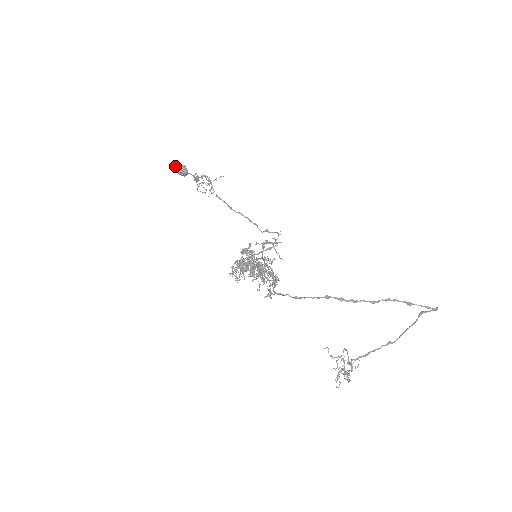
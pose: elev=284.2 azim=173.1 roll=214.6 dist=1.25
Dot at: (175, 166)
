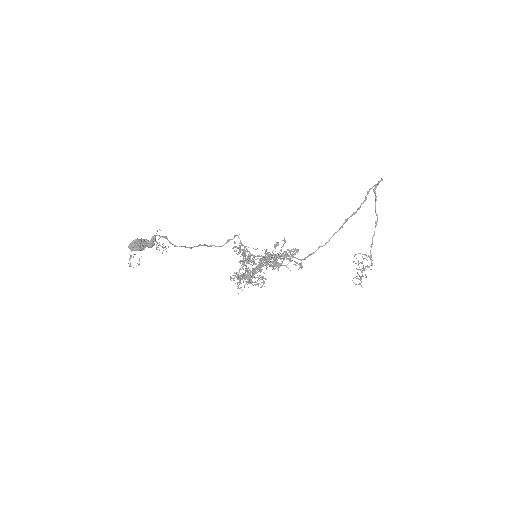
Dot at: (131, 246)
